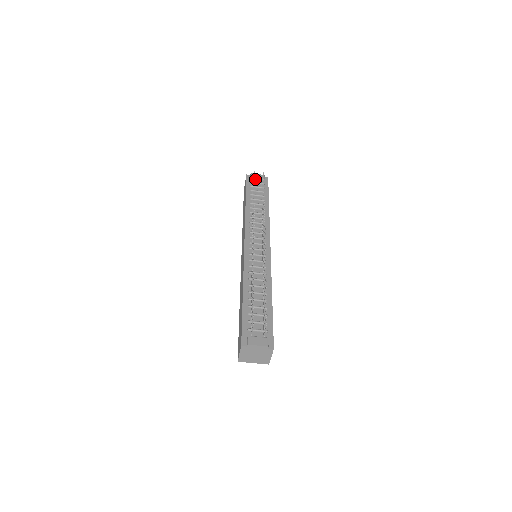
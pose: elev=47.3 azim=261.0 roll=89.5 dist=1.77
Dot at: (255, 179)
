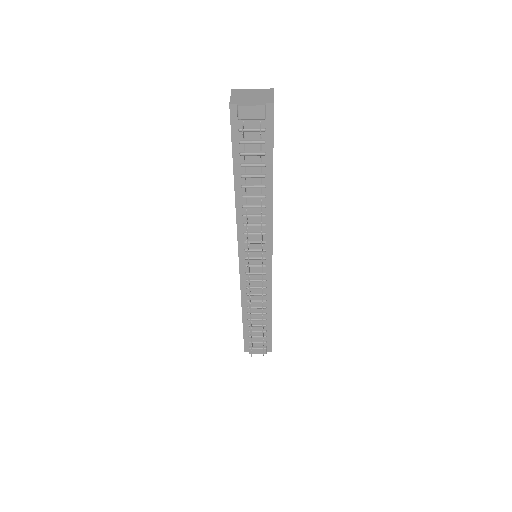
Dot at: (247, 119)
